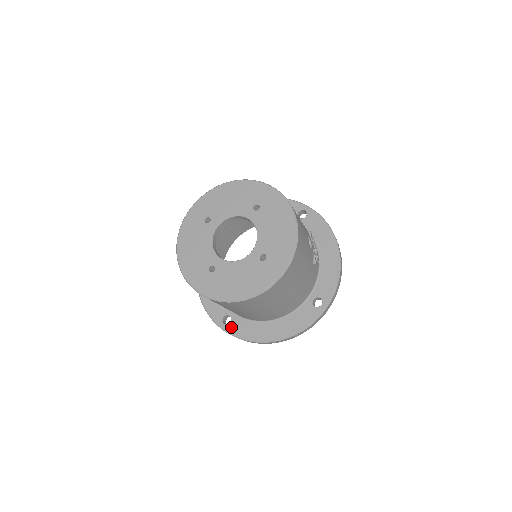
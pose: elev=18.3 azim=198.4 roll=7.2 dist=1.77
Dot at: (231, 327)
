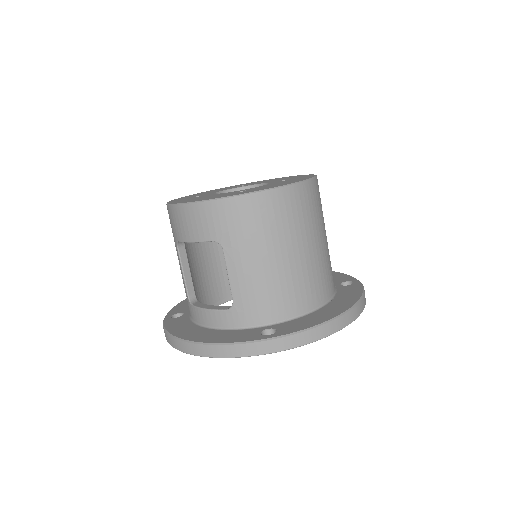
Dot at: (283, 331)
